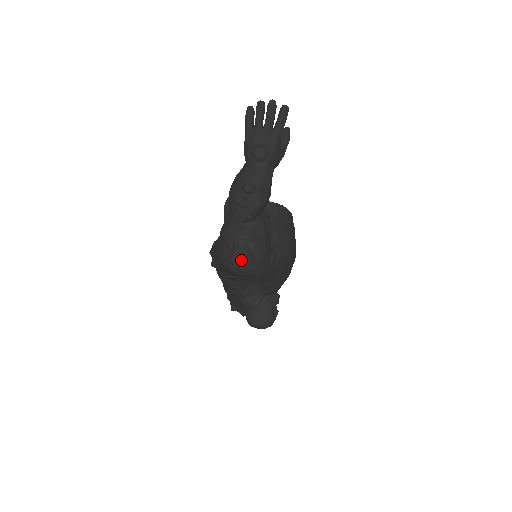
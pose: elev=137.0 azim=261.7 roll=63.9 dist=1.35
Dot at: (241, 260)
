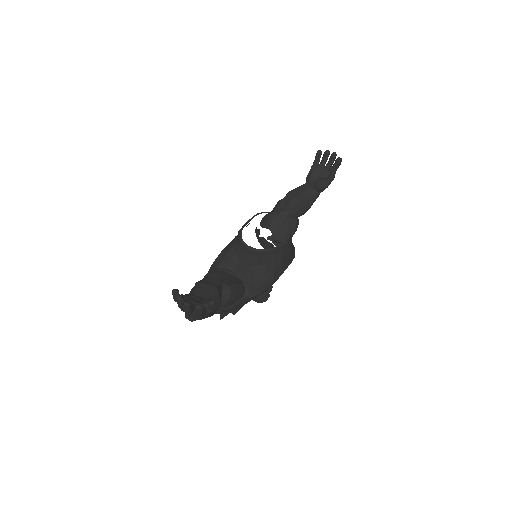
Dot at: occluded
